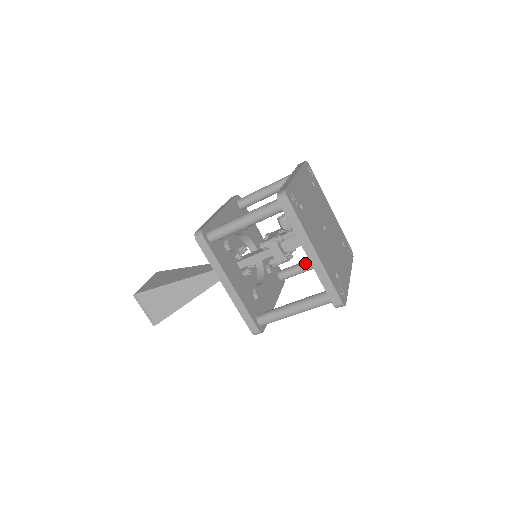
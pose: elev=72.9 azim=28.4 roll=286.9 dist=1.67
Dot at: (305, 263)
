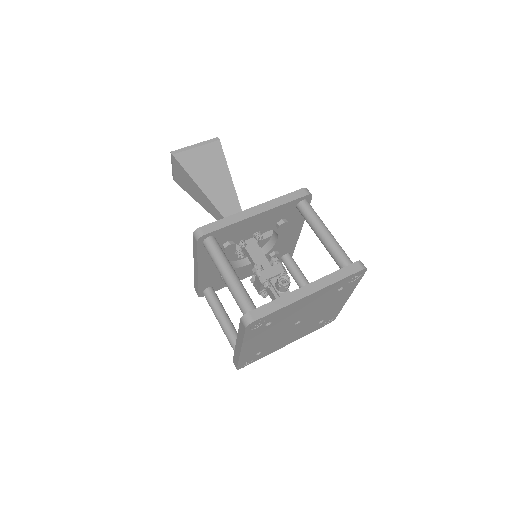
Dot at: (300, 281)
